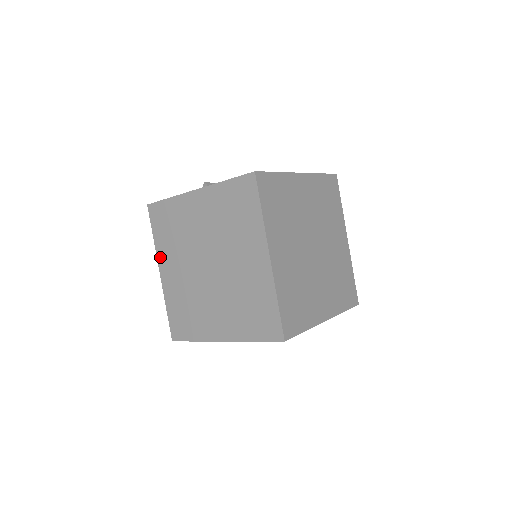
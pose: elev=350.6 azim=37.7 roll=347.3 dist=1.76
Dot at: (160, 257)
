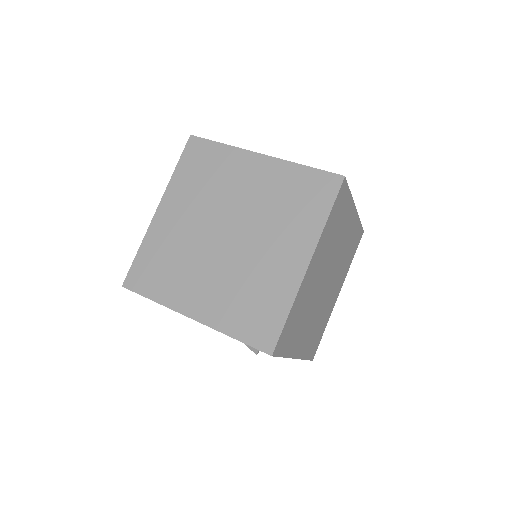
Dot at: (169, 193)
